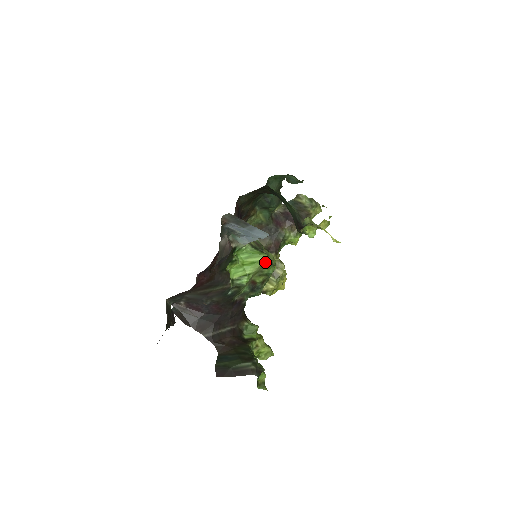
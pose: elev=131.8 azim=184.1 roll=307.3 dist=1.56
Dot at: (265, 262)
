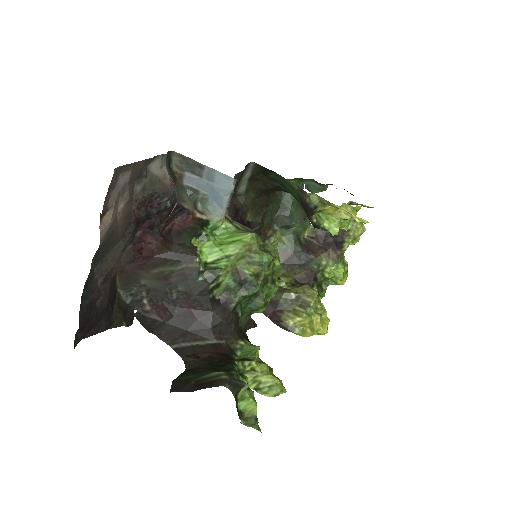
Dot at: (252, 242)
